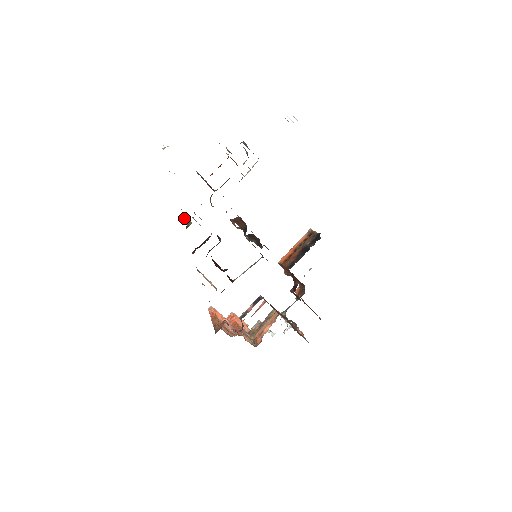
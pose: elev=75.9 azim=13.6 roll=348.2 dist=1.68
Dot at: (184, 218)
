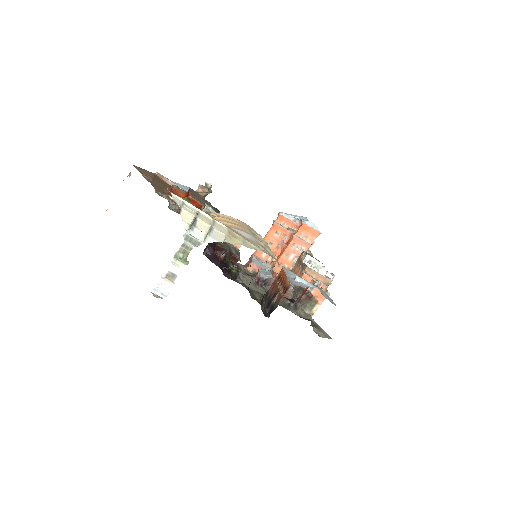
Dot at: (203, 187)
